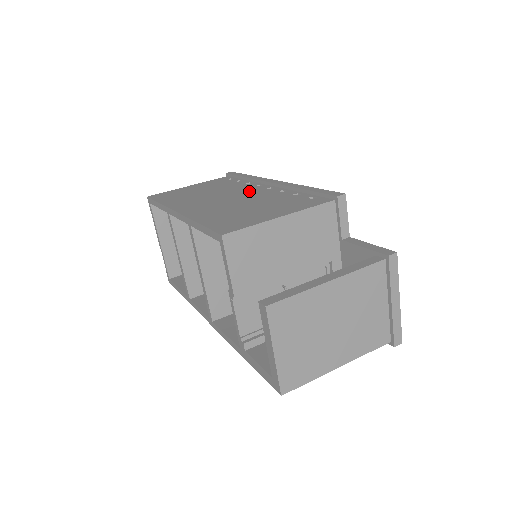
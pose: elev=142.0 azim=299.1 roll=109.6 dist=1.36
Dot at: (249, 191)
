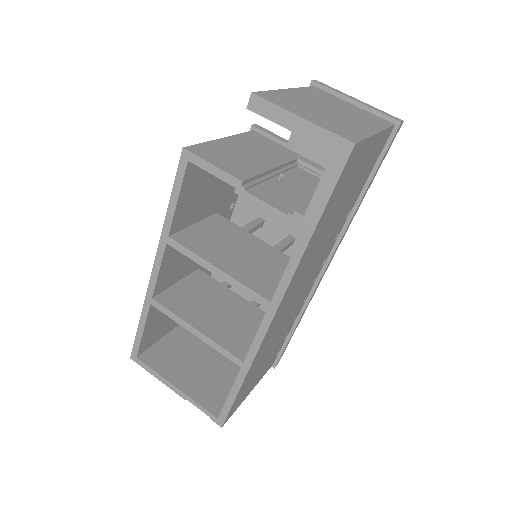
Dot at: occluded
